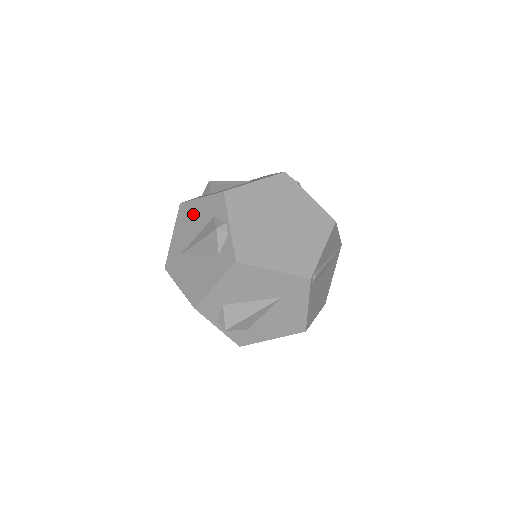
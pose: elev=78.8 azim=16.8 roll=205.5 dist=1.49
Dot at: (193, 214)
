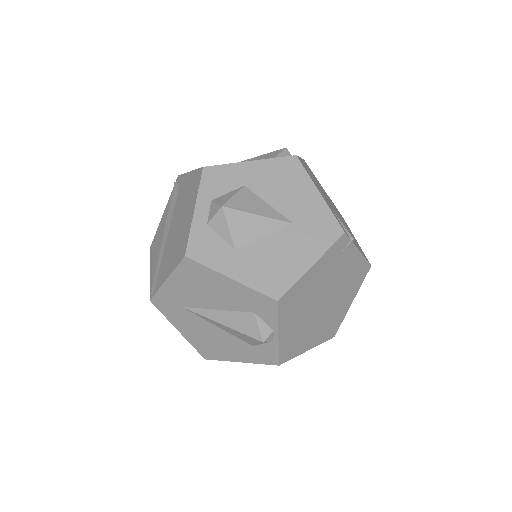
Dot at: (213, 286)
